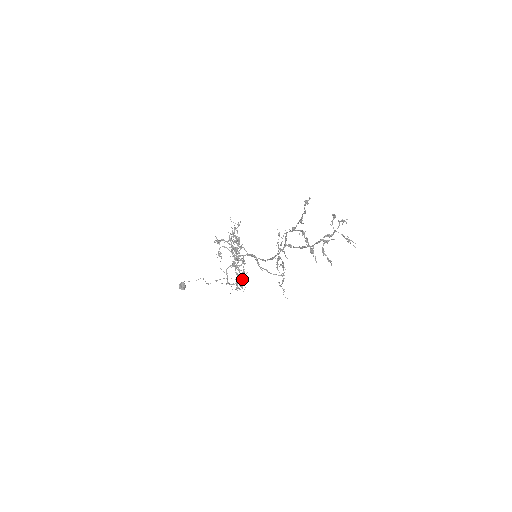
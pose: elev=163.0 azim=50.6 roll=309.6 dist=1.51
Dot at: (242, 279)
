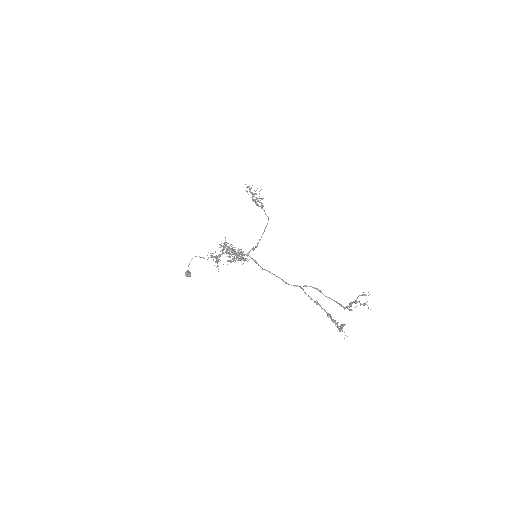
Dot at: occluded
